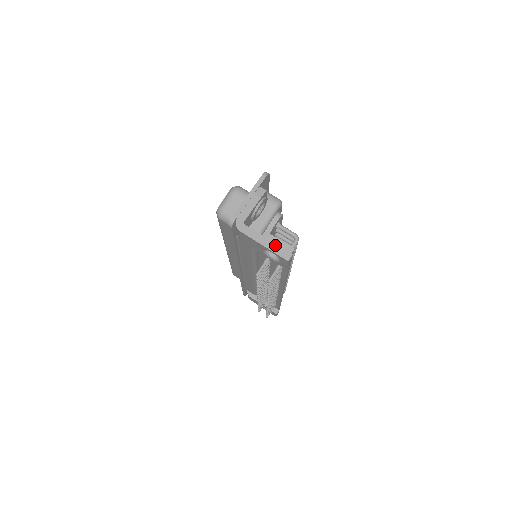
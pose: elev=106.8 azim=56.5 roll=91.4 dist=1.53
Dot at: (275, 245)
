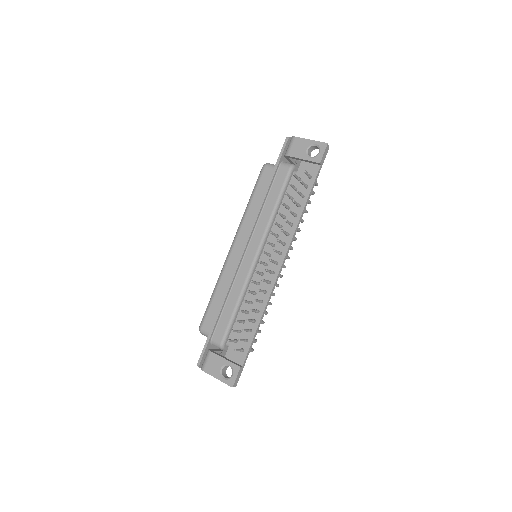
Dot at: occluded
